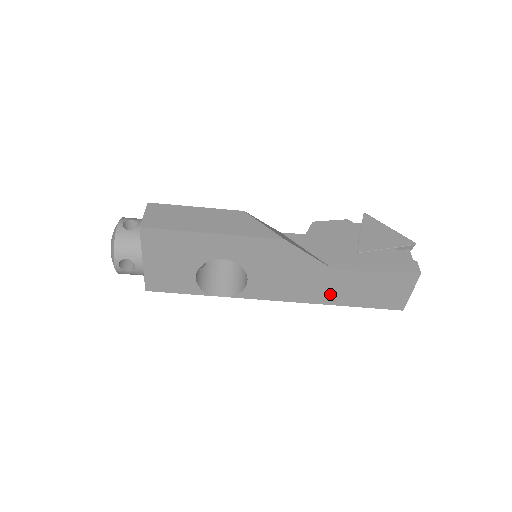
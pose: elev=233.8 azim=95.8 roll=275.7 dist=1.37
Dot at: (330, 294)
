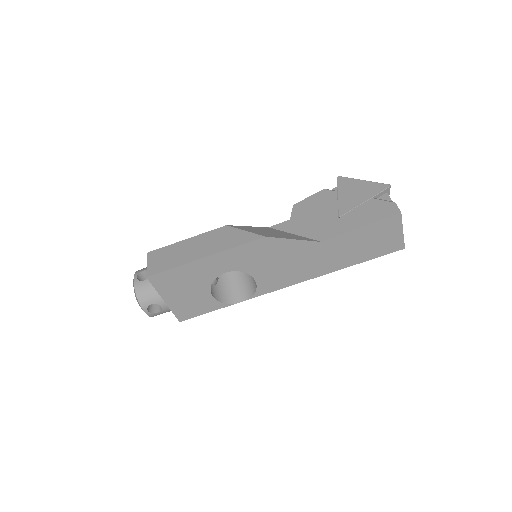
Dot at: (331, 262)
